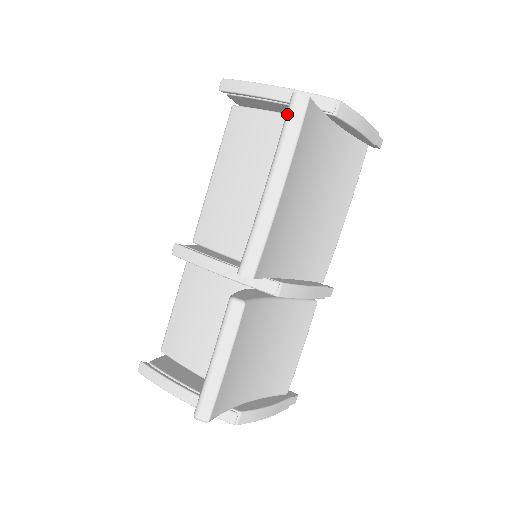
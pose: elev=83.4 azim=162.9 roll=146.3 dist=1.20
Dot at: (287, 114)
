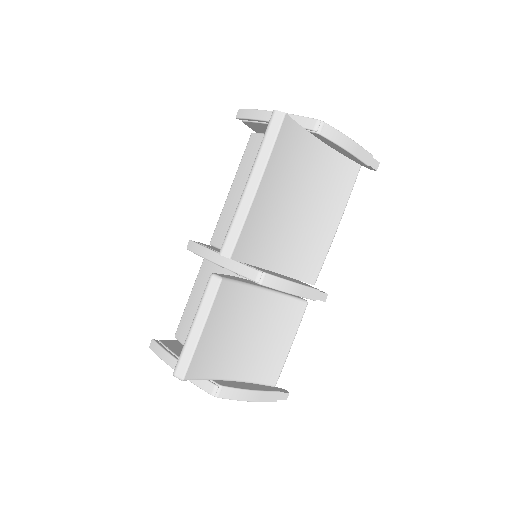
Dot at: (267, 126)
